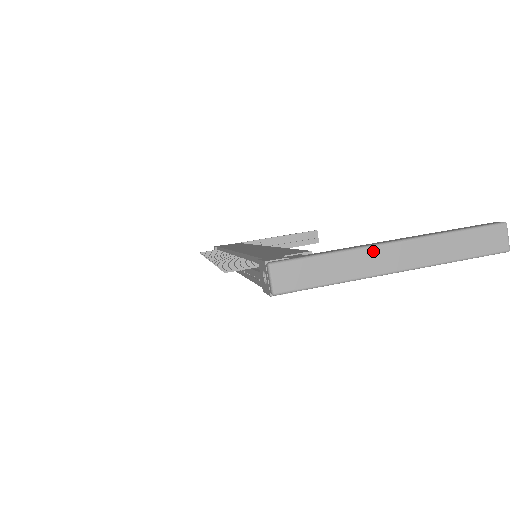
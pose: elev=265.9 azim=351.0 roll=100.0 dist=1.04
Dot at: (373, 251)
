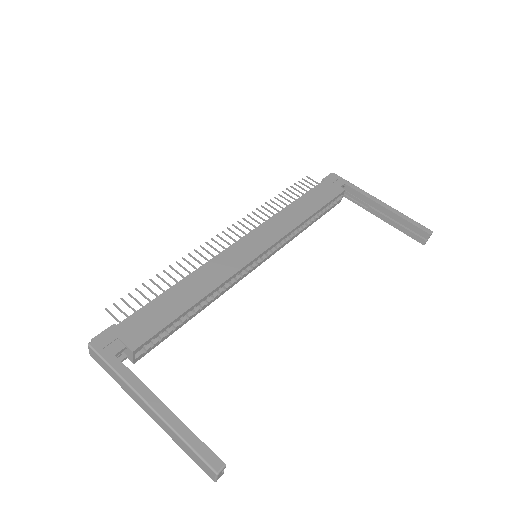
Dot at: (136, 395)
